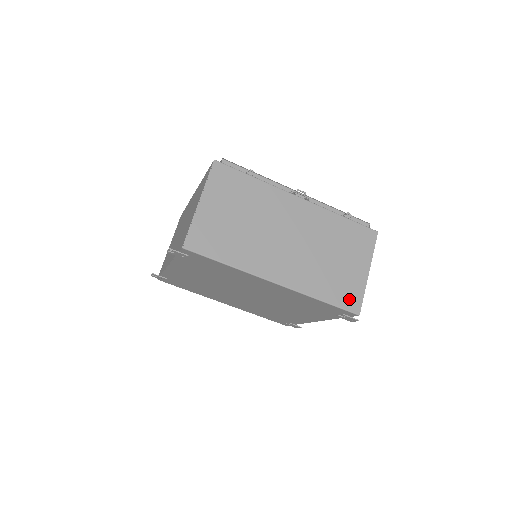
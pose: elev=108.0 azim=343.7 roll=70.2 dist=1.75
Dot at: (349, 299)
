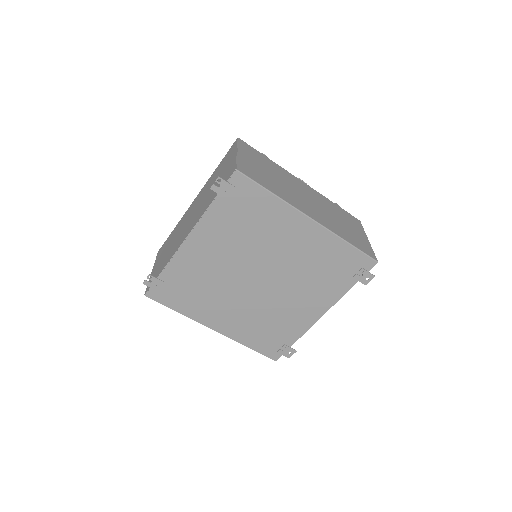
Dot at: (365, 249)
